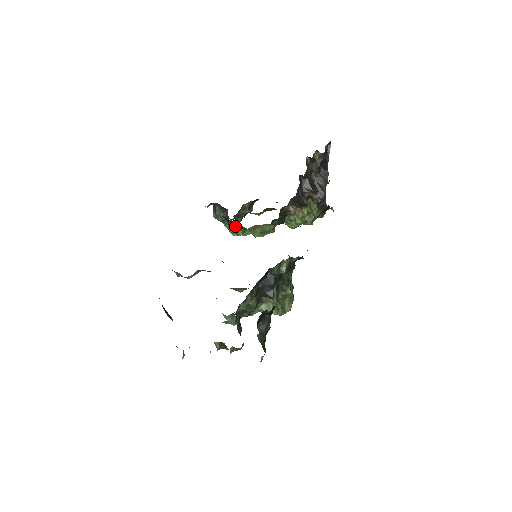
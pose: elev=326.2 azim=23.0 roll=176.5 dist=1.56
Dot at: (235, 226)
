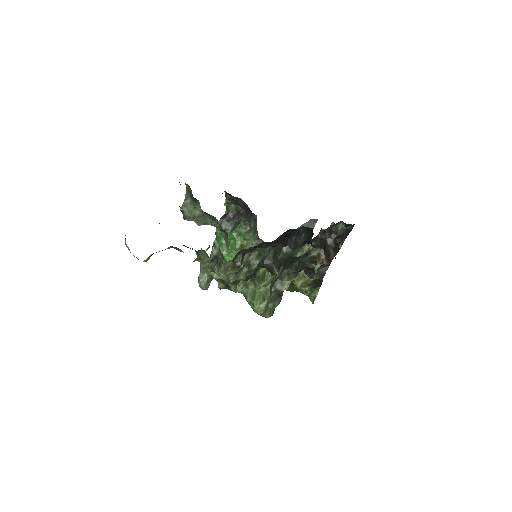
Dot at: (243, 230)
